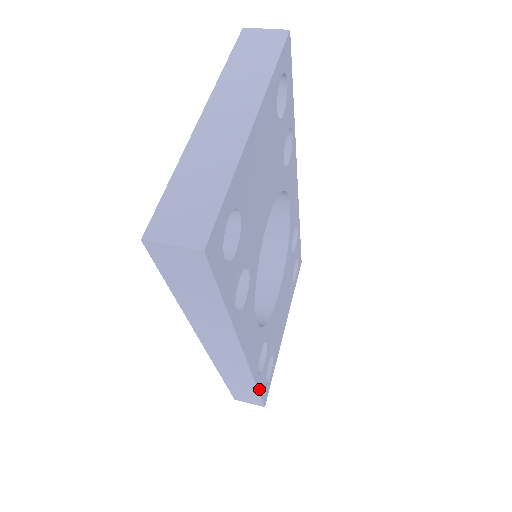
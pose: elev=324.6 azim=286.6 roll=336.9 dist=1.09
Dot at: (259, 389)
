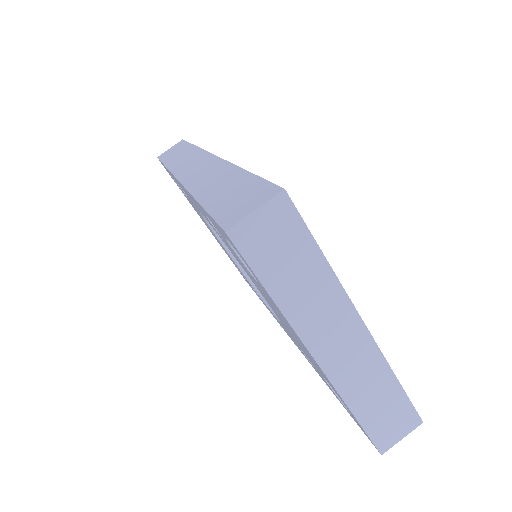
Dot at: occluded
